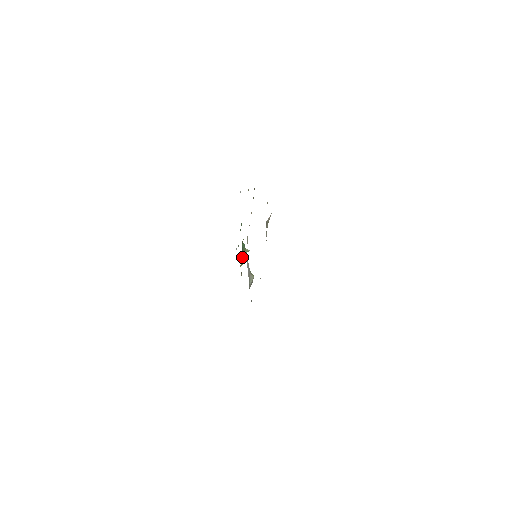
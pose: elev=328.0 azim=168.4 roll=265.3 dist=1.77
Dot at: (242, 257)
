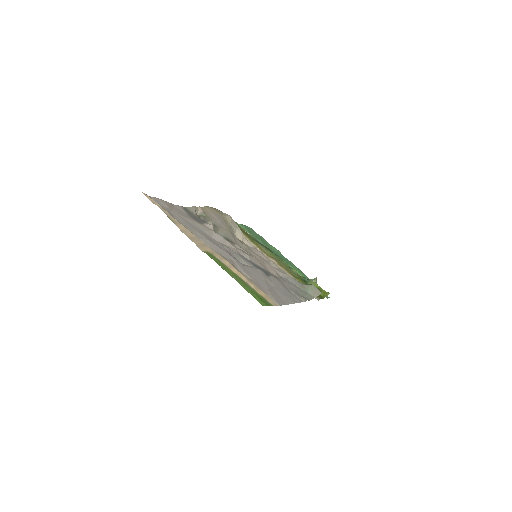
Dot at: occluded
